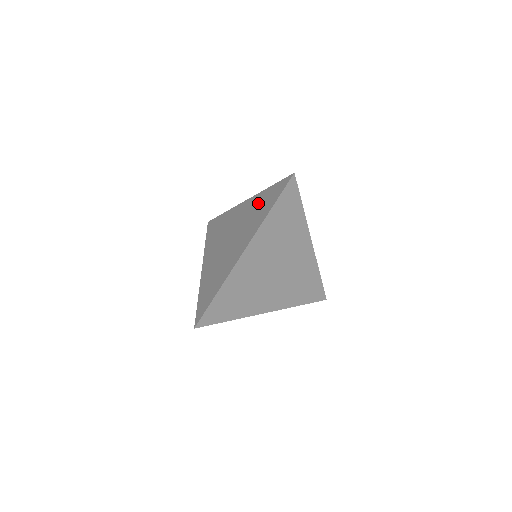
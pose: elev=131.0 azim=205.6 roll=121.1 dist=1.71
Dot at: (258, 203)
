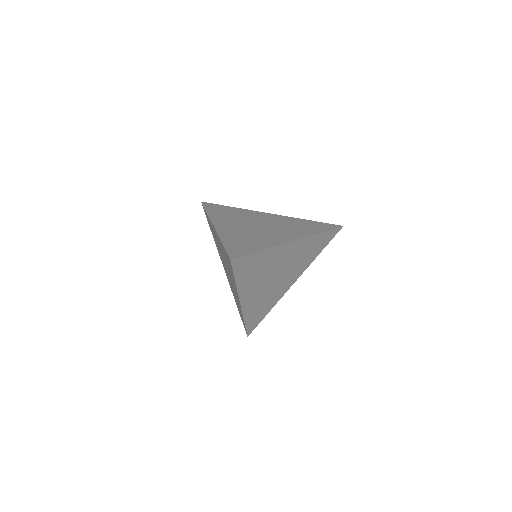
Dot at: occluded
